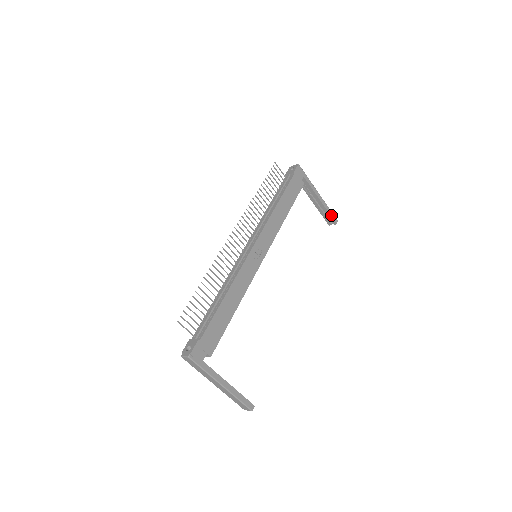
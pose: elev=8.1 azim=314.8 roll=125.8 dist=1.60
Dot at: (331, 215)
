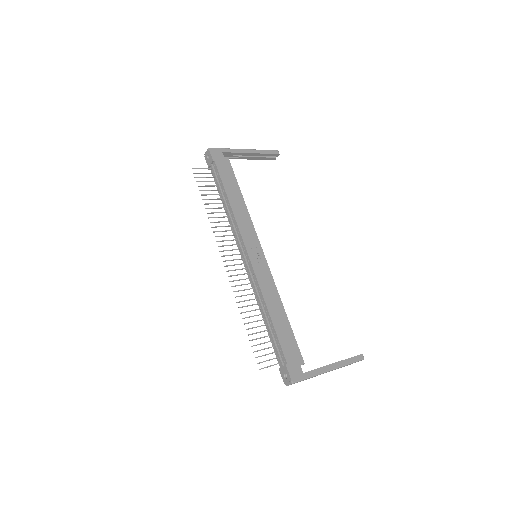
Dot at: (269, 153)
